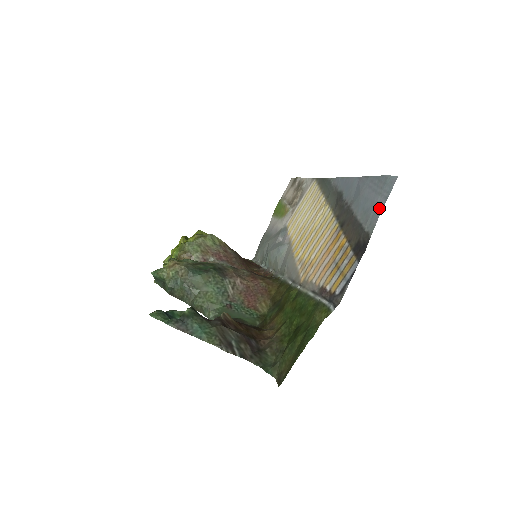
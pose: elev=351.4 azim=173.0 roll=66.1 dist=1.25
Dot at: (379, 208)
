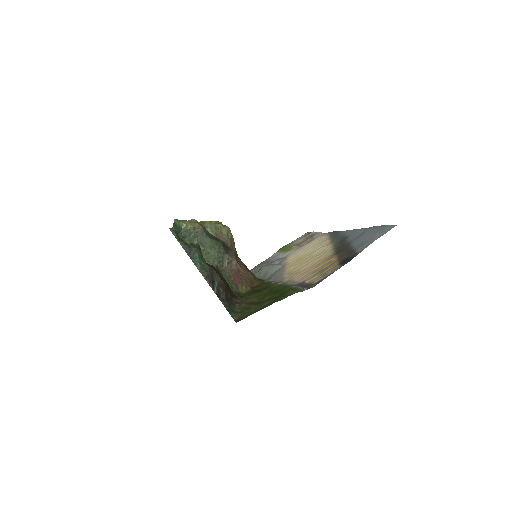
Dot at: (374, 240)
